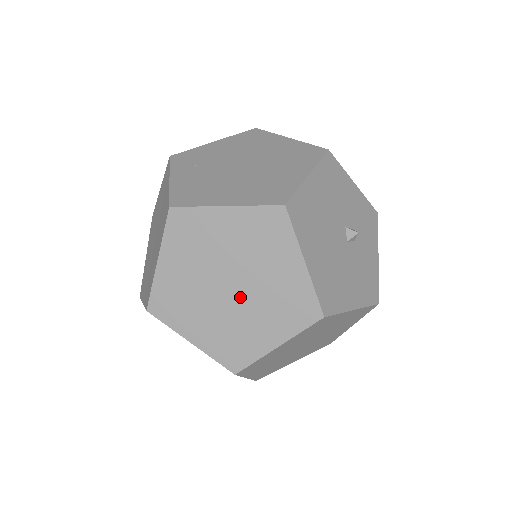
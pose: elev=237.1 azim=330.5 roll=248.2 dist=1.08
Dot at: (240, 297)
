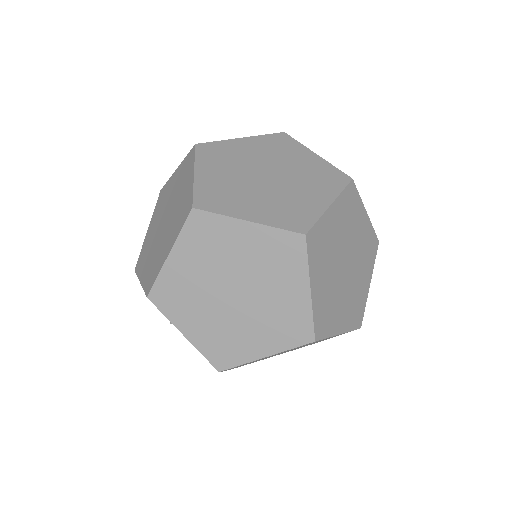
Dot at: (279, 181)
